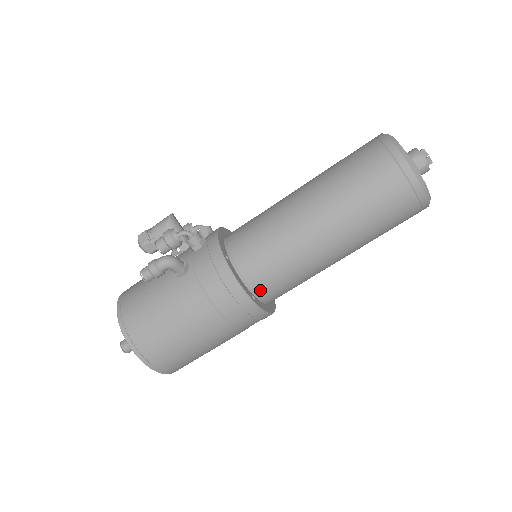
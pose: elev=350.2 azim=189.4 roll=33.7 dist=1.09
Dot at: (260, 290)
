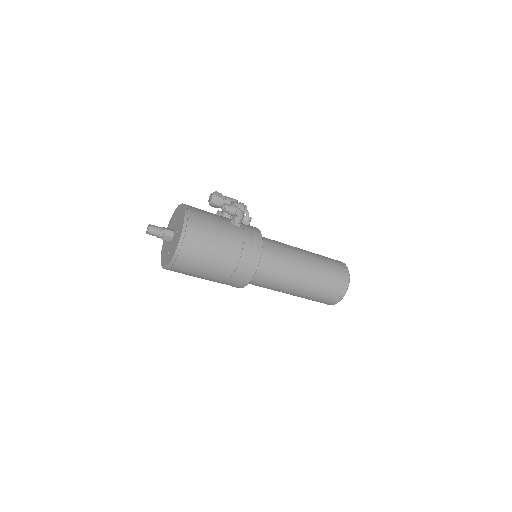
Dot at: (260, 267)
